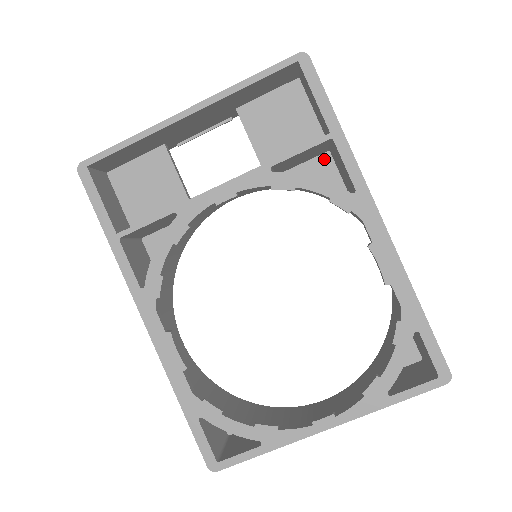
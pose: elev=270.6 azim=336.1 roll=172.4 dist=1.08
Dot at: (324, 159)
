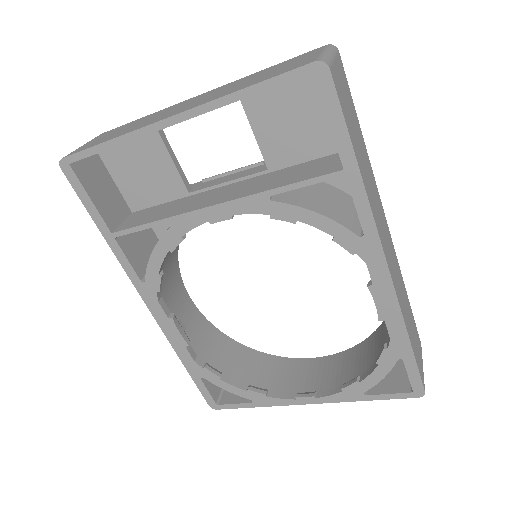
Dot at: occluded
